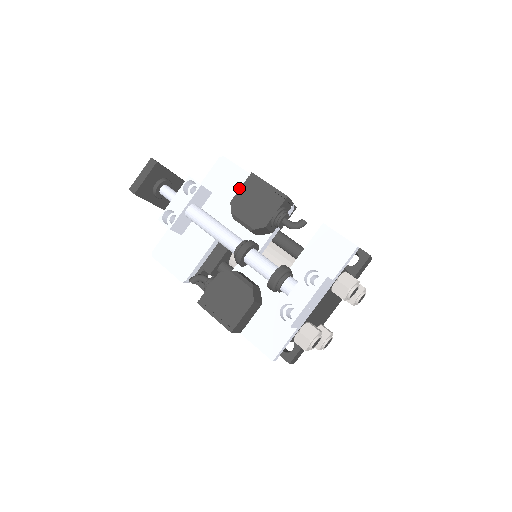
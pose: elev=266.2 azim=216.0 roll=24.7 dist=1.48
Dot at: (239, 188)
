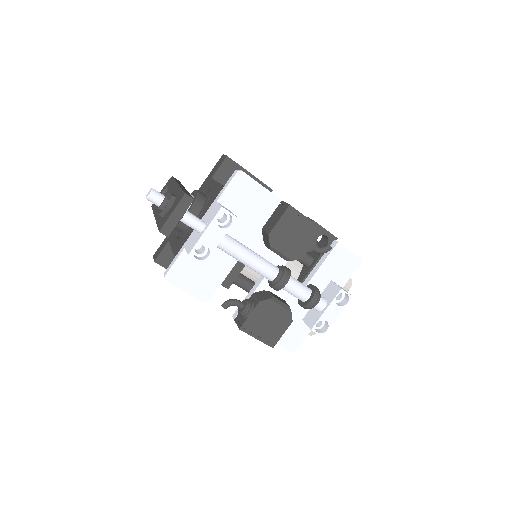
Dot at: (261, 208)
